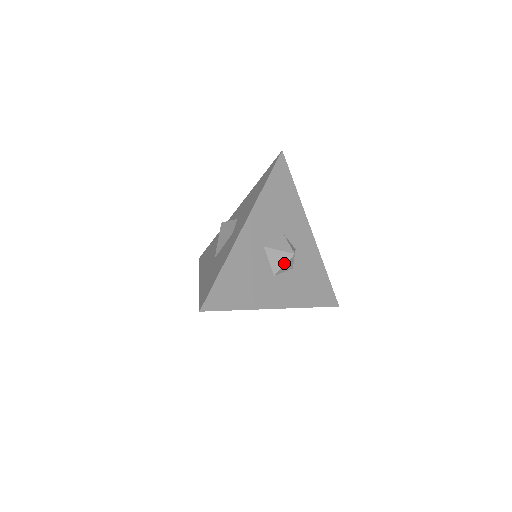
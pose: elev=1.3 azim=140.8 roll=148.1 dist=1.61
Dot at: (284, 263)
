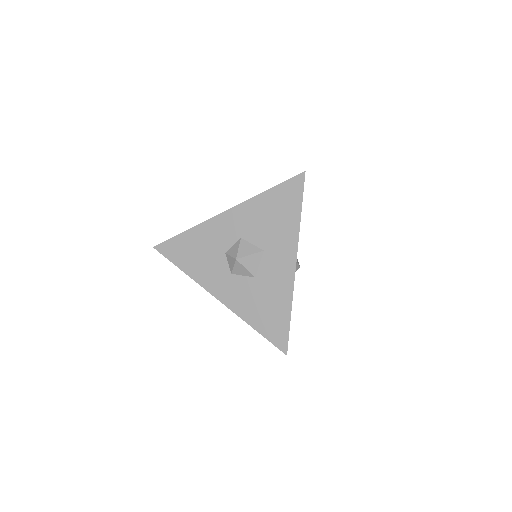
Dot at: occluded
